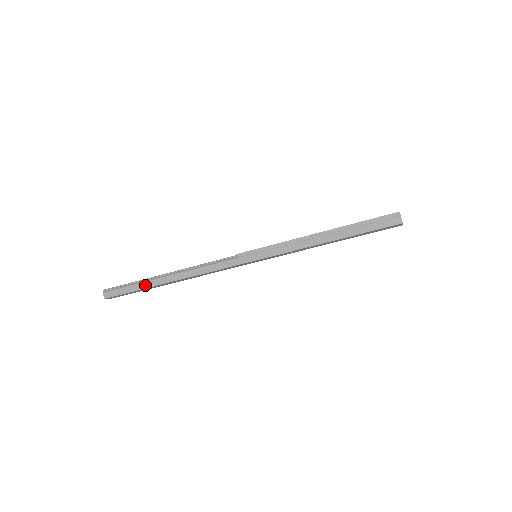
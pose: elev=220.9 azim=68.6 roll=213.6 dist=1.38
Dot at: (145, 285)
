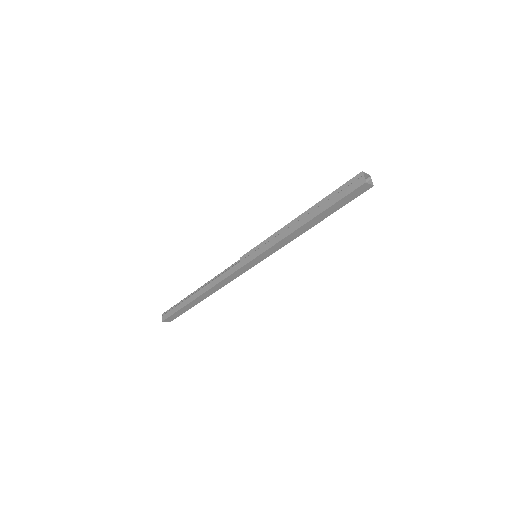
Dot at: (185, 303)
